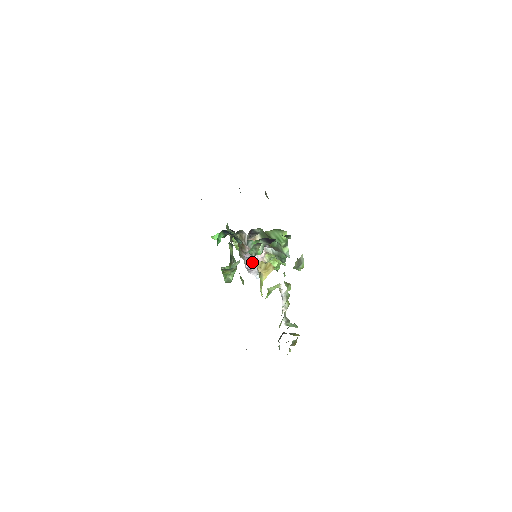
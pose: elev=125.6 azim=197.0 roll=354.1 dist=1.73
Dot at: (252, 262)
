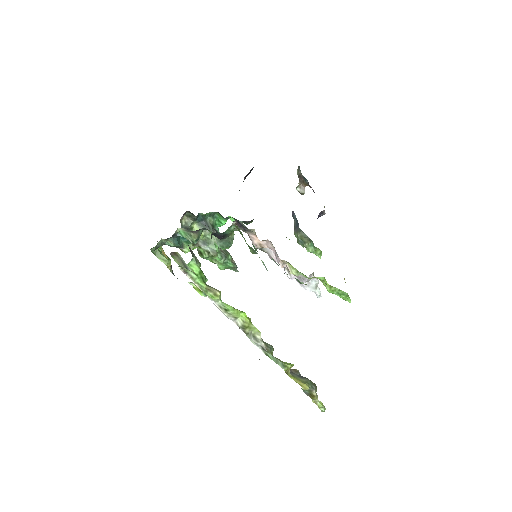
Dot at: occluded
